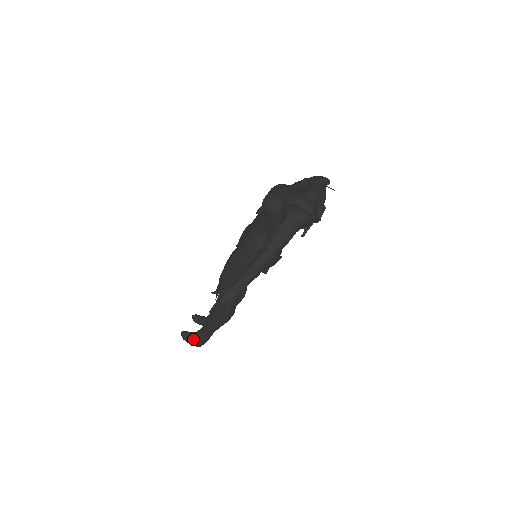
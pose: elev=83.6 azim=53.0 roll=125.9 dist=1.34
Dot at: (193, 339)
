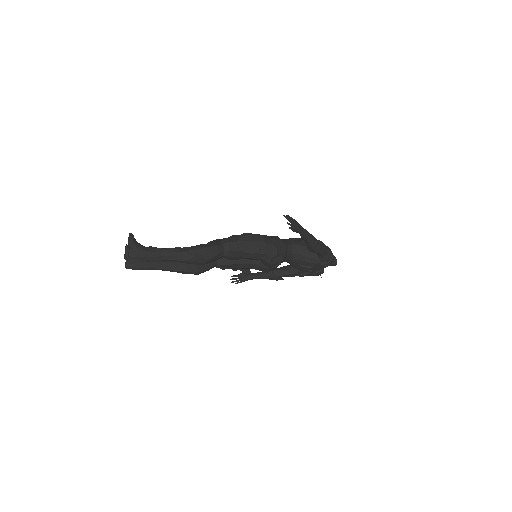
Dot at: (139, 245)
